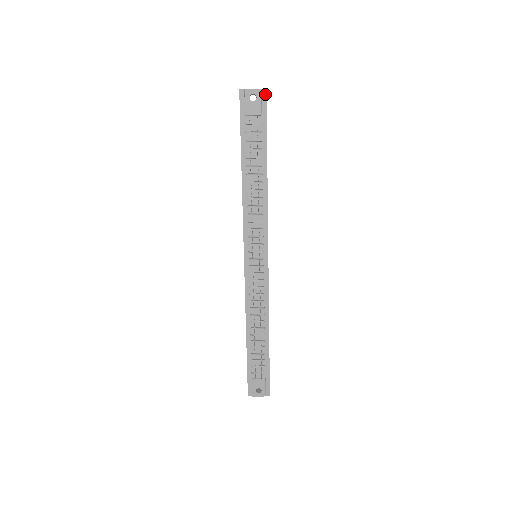
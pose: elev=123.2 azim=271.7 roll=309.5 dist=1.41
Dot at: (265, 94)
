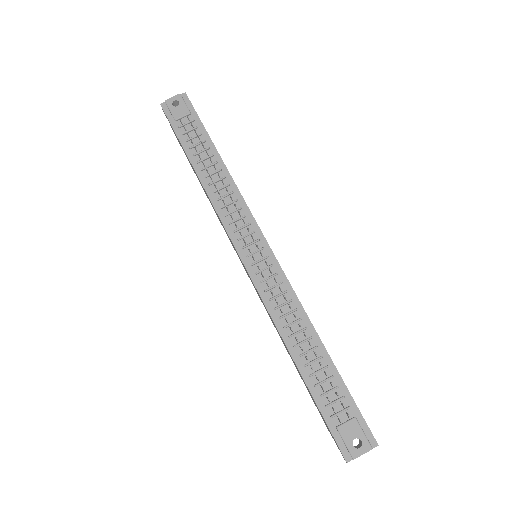
Dot at: (186, 97)
